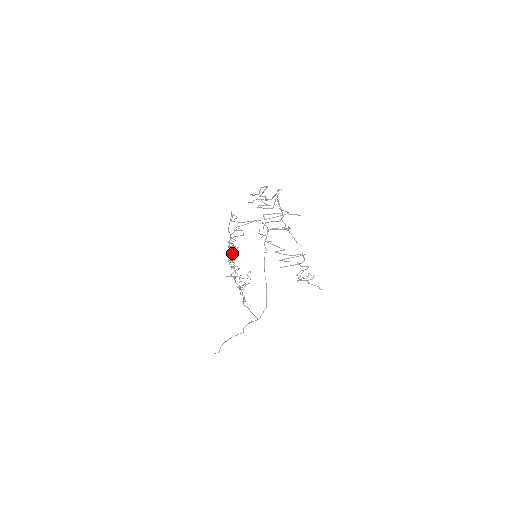
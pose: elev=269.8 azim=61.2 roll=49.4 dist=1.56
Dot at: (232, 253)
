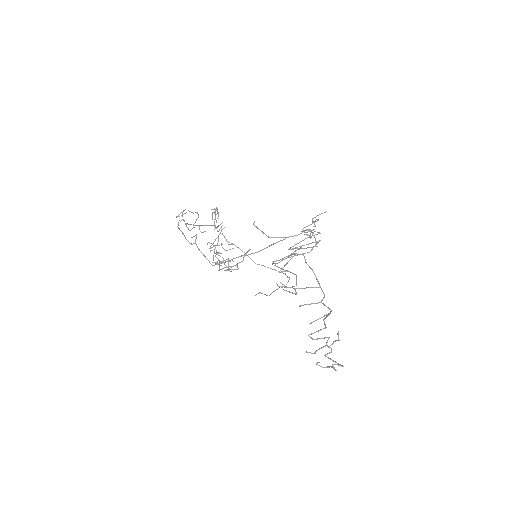
Dot at: occluded
